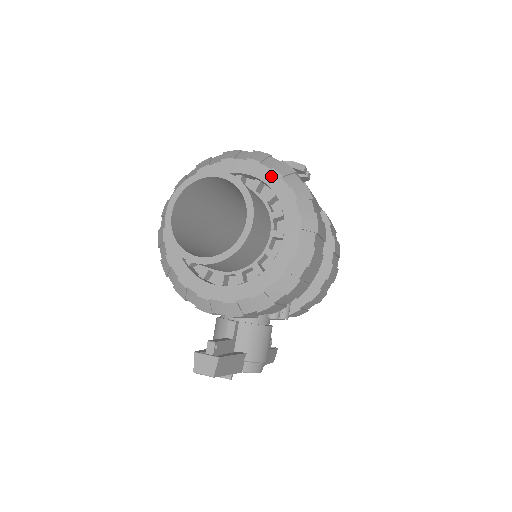
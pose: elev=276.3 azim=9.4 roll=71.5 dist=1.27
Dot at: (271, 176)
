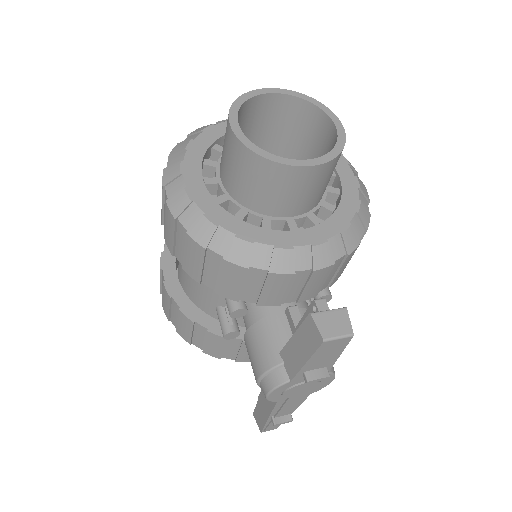
Dot at: occluded
